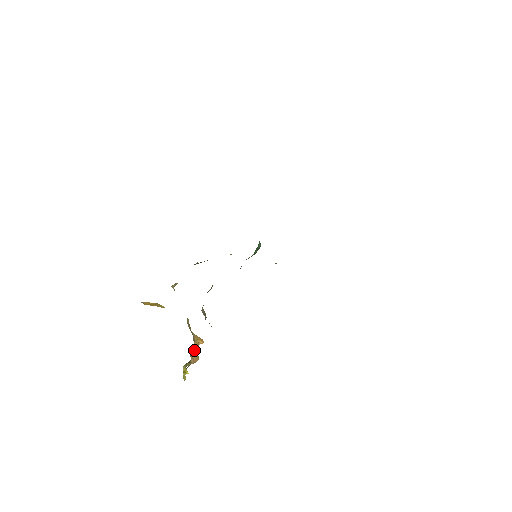
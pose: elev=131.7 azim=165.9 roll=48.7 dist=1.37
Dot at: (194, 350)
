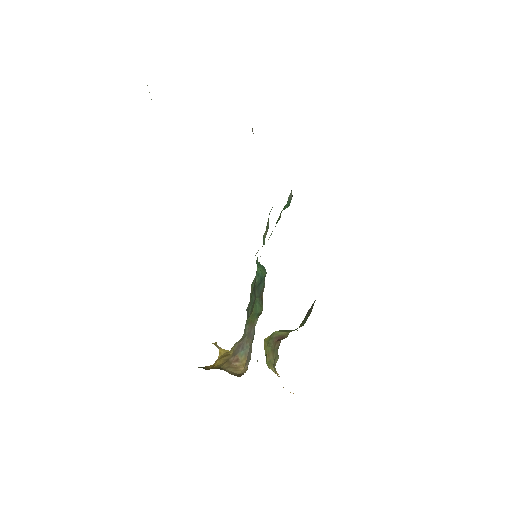
Dot at: occluded
